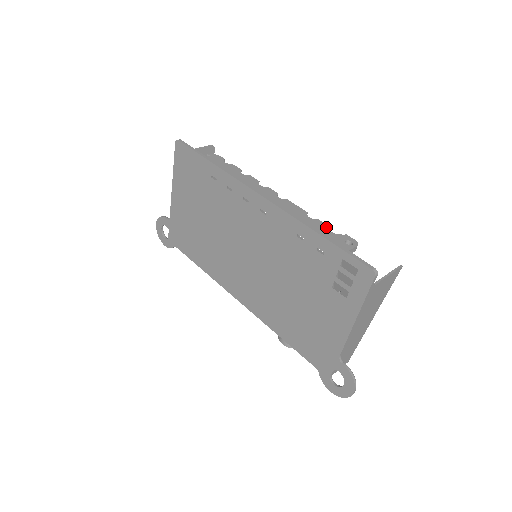
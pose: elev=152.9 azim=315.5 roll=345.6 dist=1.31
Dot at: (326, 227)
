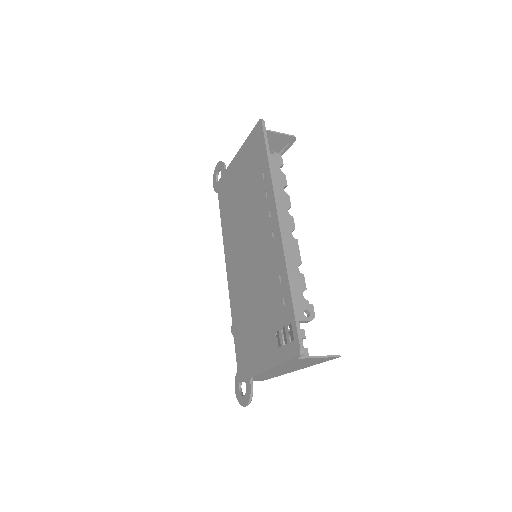
Dot at: (303, 287)
